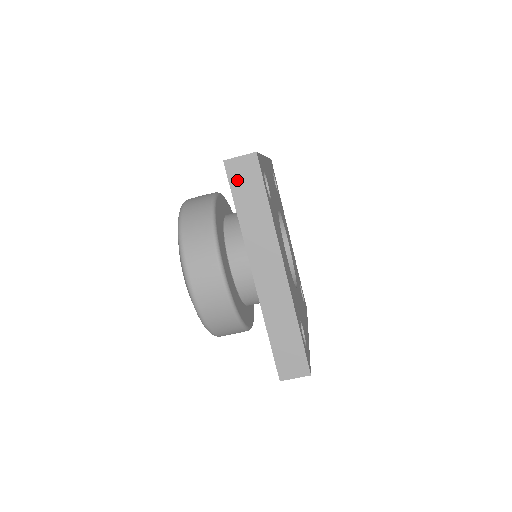
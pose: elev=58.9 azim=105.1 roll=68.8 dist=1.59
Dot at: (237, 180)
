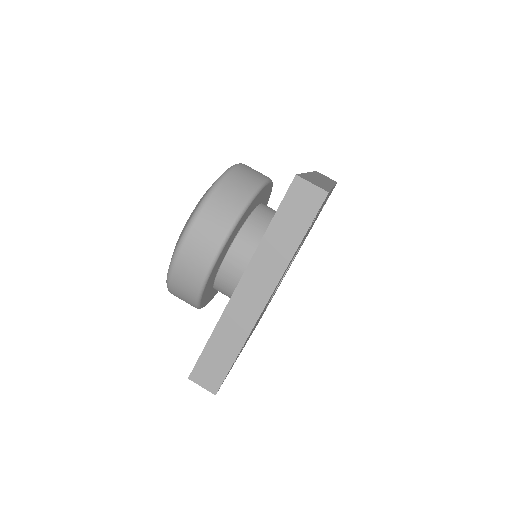
Dot at: (321, 174)
